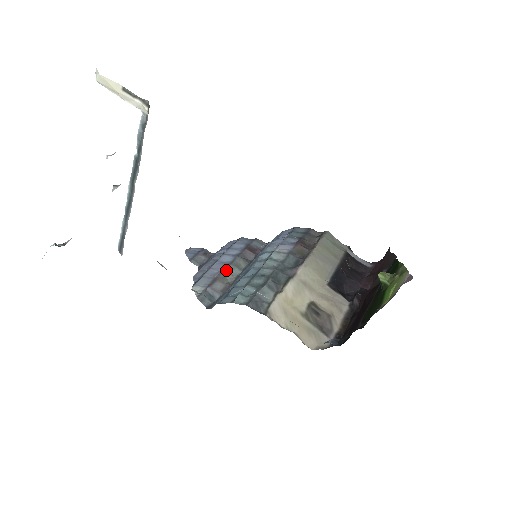
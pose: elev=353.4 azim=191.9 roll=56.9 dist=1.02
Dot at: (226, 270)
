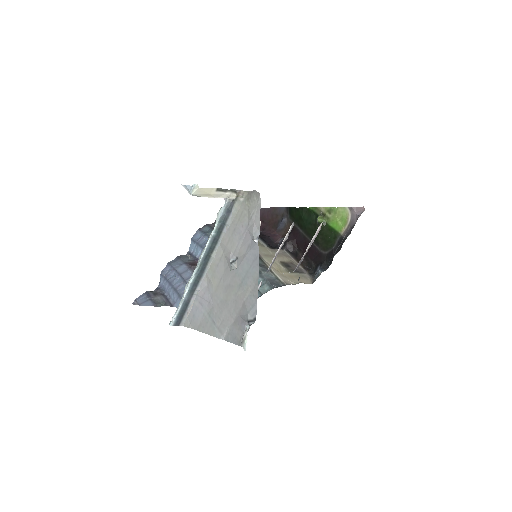
Dot at: occluded
